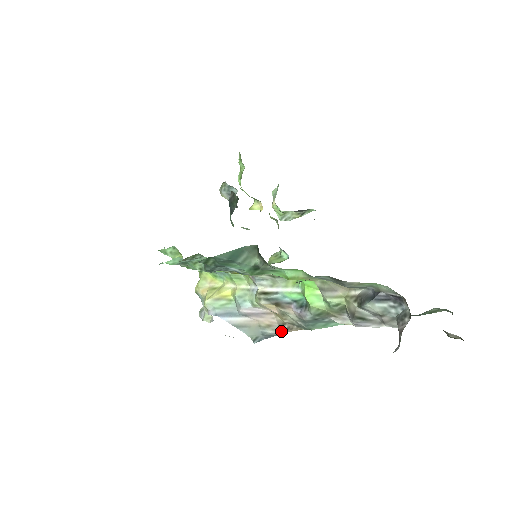
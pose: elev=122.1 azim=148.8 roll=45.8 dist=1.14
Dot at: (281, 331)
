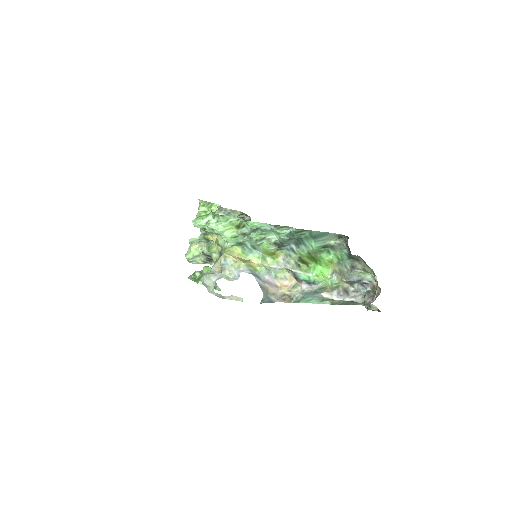
Dot at: (277, 300)
